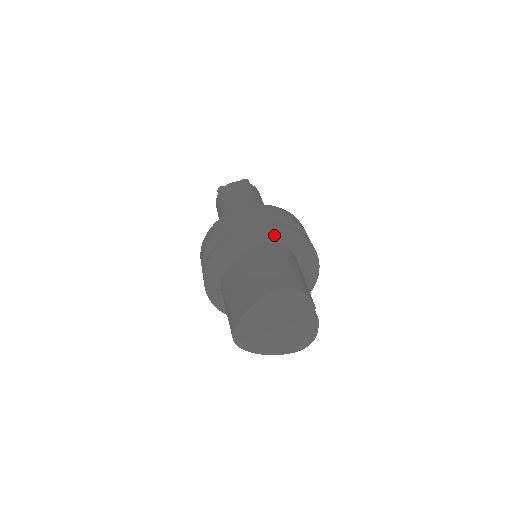
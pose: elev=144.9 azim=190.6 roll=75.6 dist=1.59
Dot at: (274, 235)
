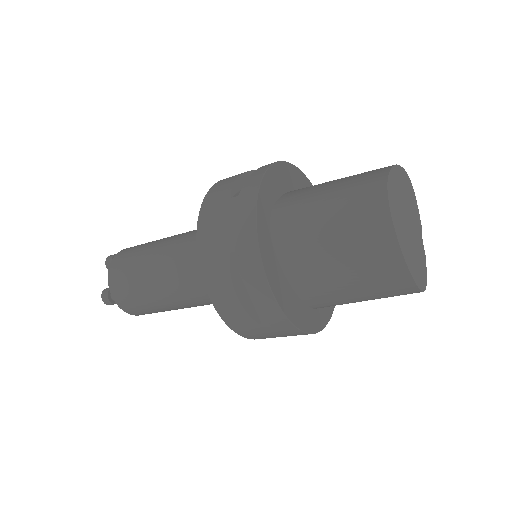
Dot at: occluded
